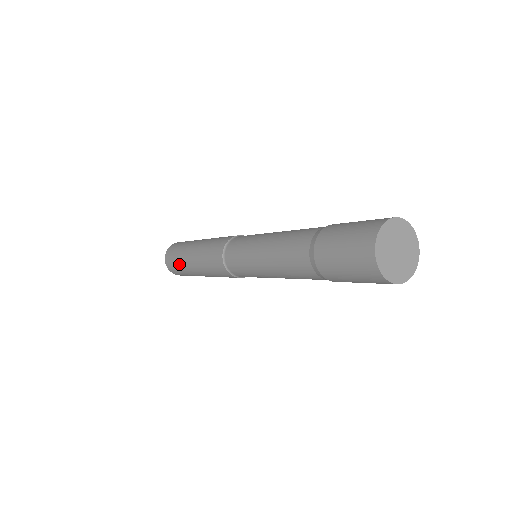
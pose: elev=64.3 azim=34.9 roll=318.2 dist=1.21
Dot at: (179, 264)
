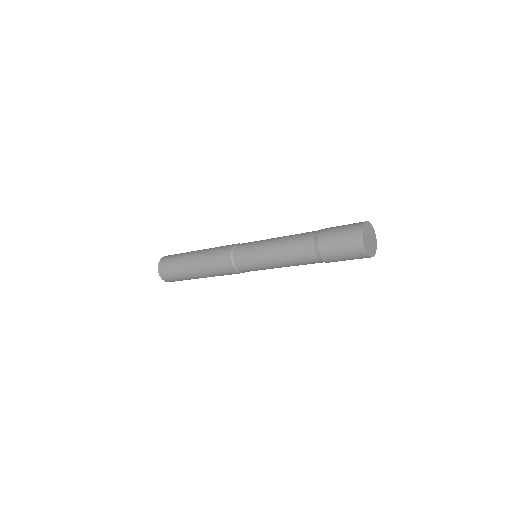
Dot at: (180, 276)
